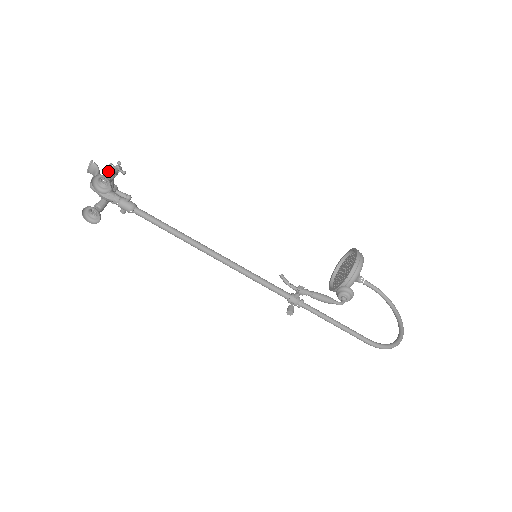
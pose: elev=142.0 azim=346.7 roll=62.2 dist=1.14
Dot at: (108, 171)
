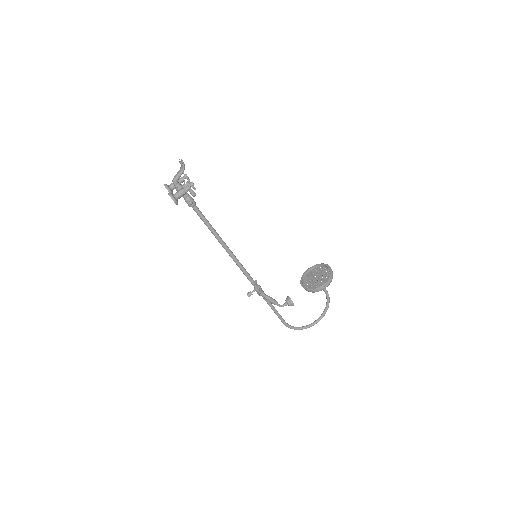
Dot at: (184, 188)
